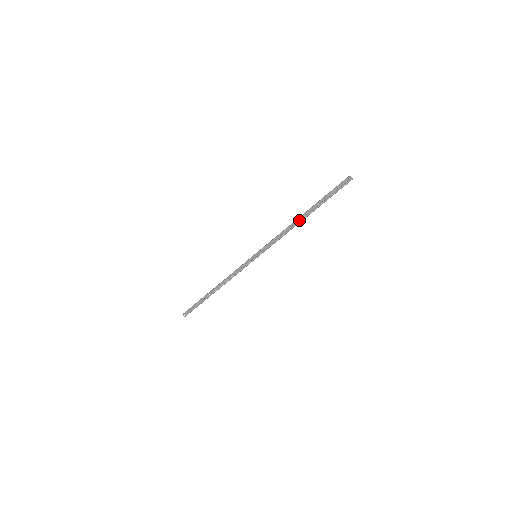
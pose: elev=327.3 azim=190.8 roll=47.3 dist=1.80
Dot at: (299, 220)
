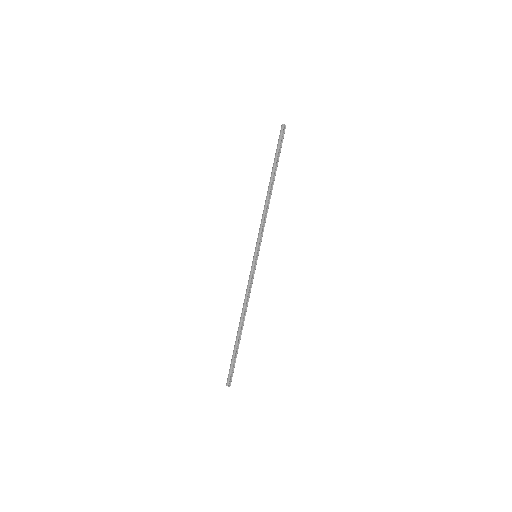
Dot at: (269, 192)
